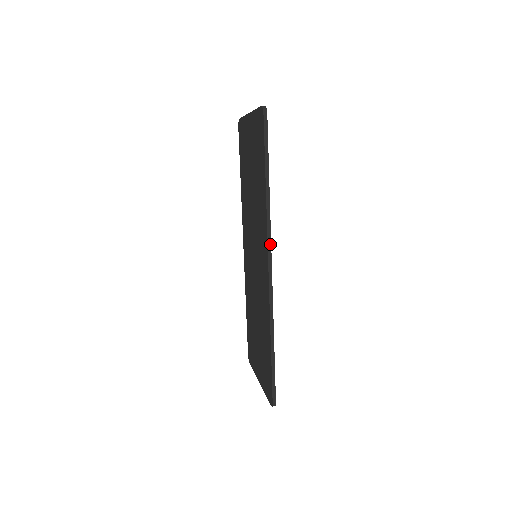
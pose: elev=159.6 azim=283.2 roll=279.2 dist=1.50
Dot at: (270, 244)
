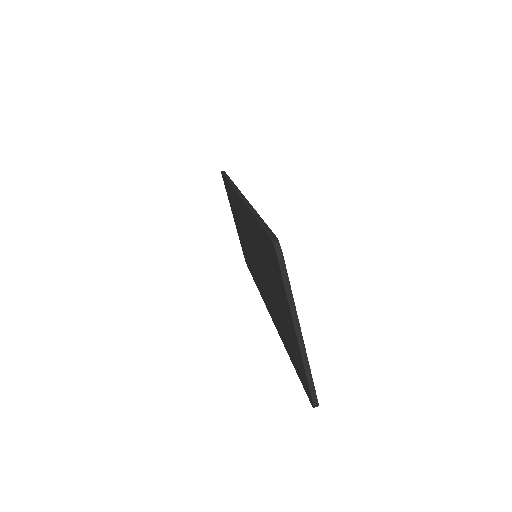
Dot at: occluded
